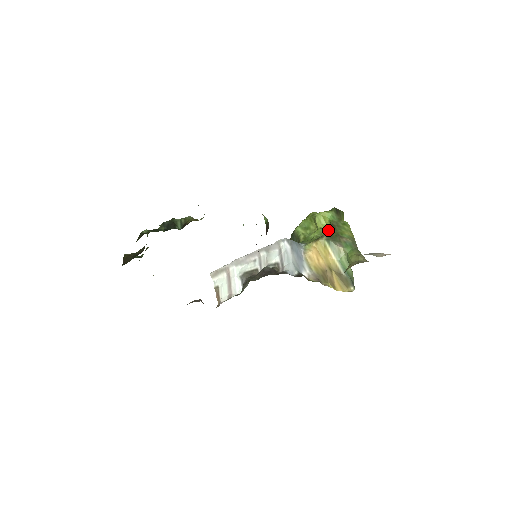
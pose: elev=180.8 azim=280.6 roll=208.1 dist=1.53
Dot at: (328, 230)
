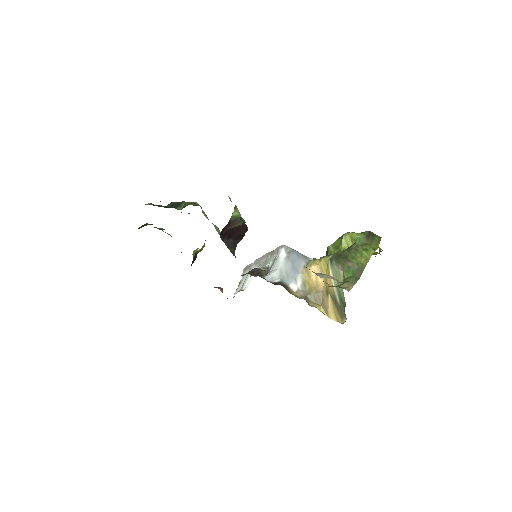
Dot at: occluded
